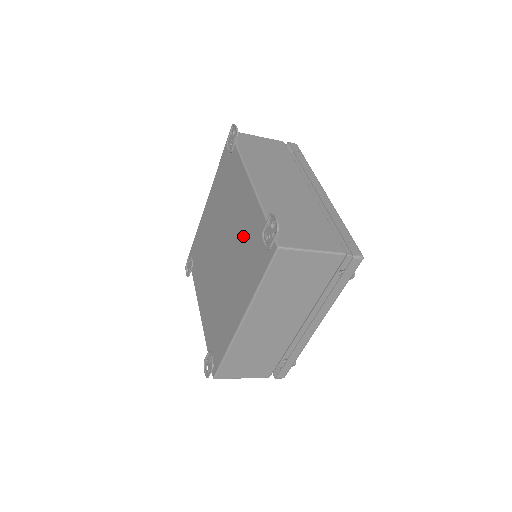
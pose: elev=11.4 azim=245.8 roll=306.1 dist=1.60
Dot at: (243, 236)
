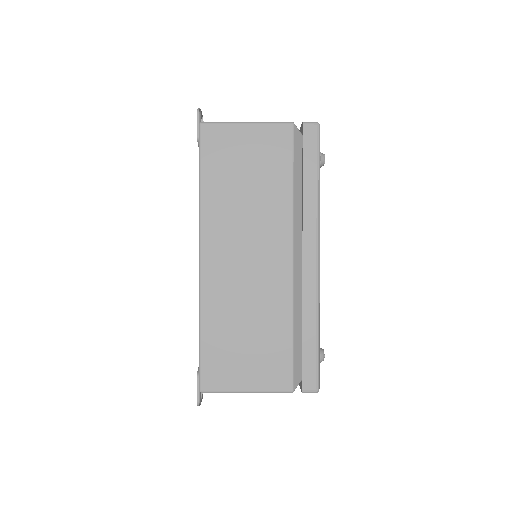
Dot at: occluded
